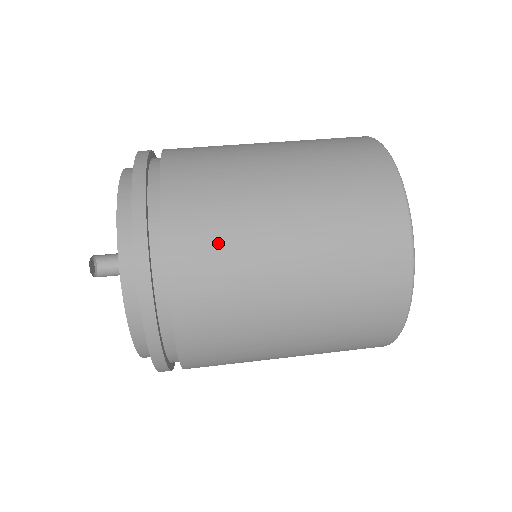
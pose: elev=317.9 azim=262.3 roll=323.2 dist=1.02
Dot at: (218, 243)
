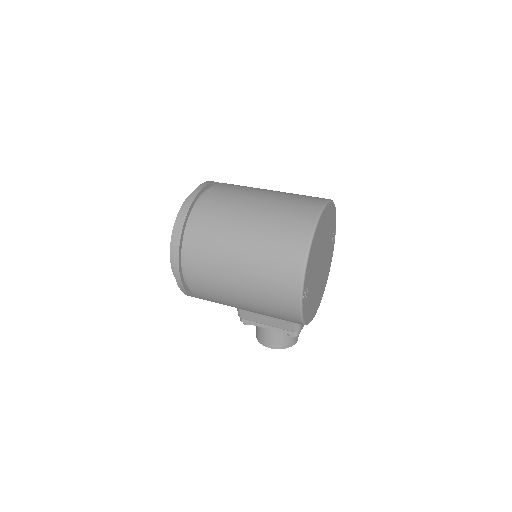
Dot at: (229, 195)
